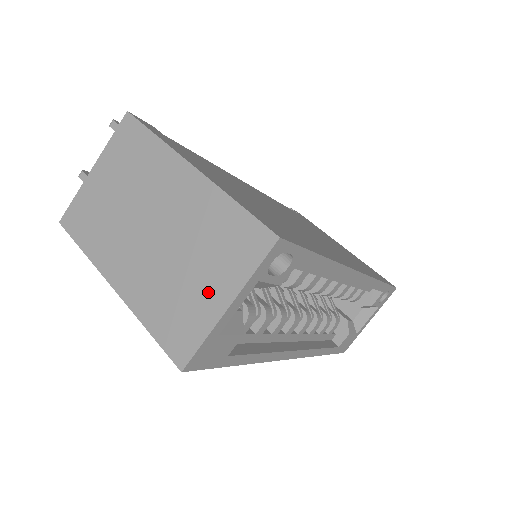
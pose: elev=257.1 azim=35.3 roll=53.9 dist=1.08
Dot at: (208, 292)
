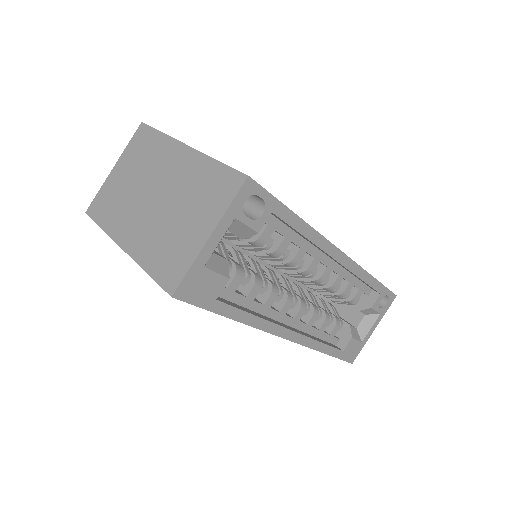
Dot at: (194, 230)
